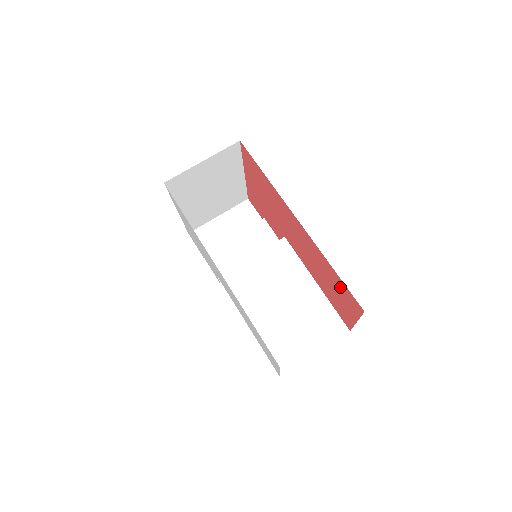
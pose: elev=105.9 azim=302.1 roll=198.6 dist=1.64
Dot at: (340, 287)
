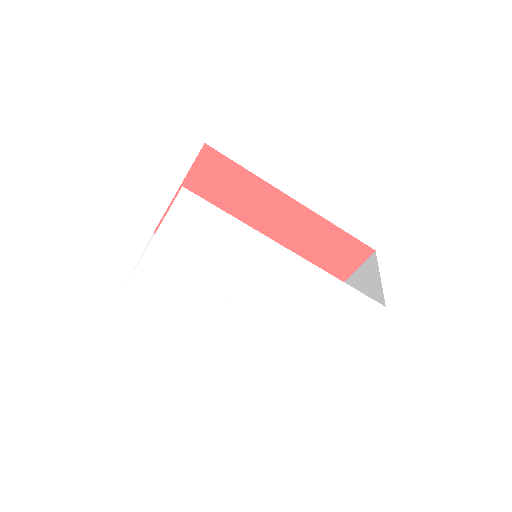
Dot at: (341, 246)
